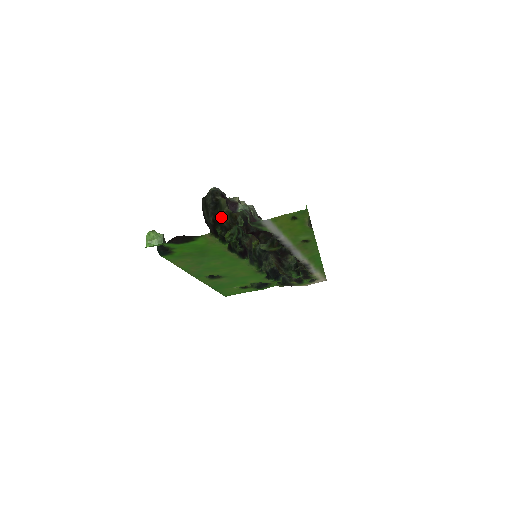
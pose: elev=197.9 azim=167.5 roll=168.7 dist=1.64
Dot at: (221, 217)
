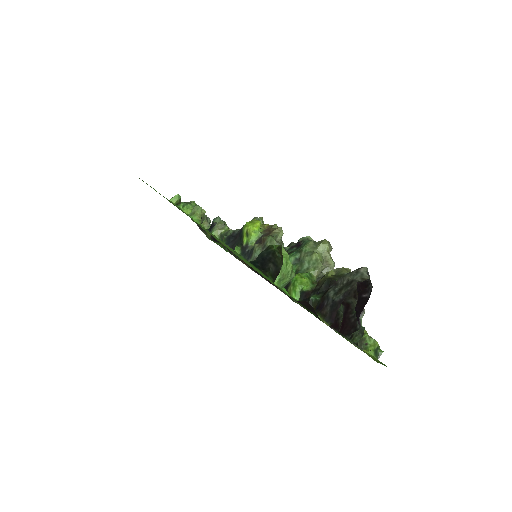
Dot at: (326, 278)
